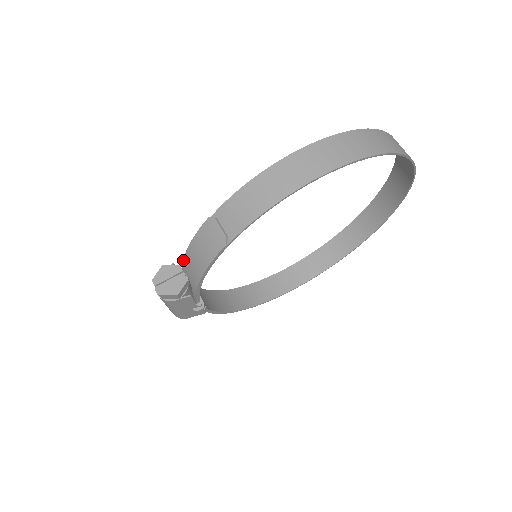
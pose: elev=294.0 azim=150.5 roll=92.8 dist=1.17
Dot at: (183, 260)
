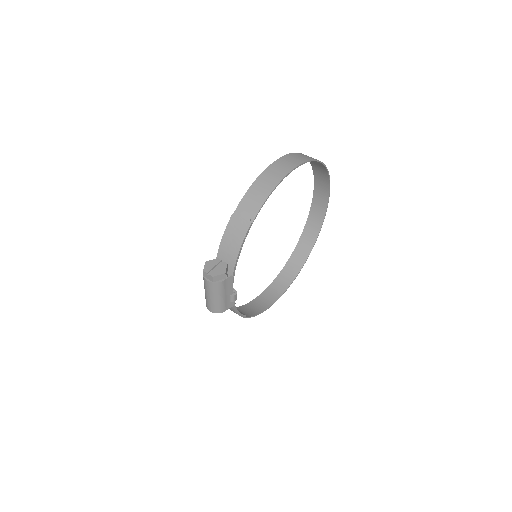
Dot at: occluded
